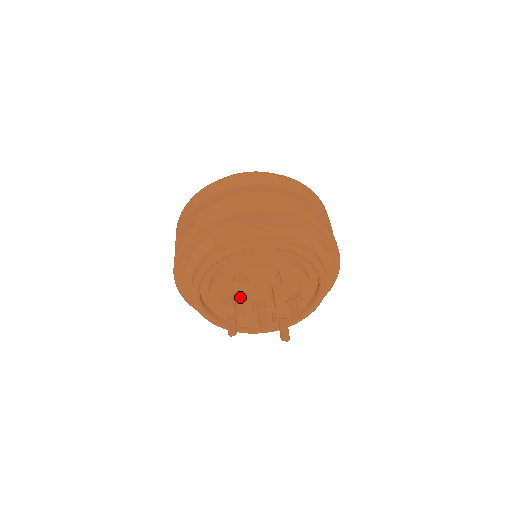
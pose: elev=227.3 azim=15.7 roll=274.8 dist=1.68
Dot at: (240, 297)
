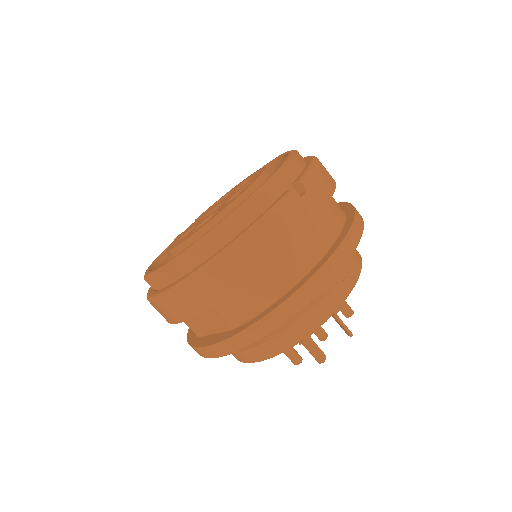
Dot at: (310, 343)
